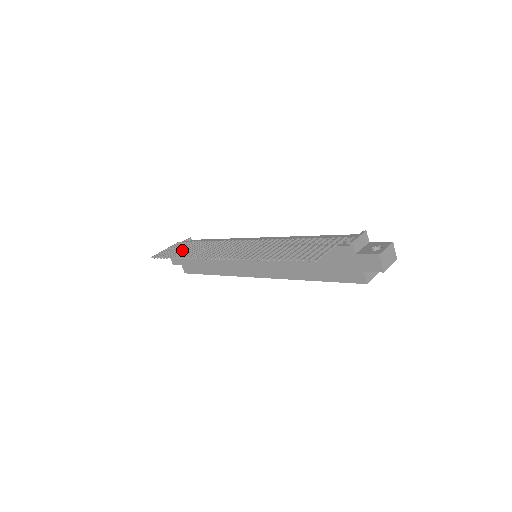
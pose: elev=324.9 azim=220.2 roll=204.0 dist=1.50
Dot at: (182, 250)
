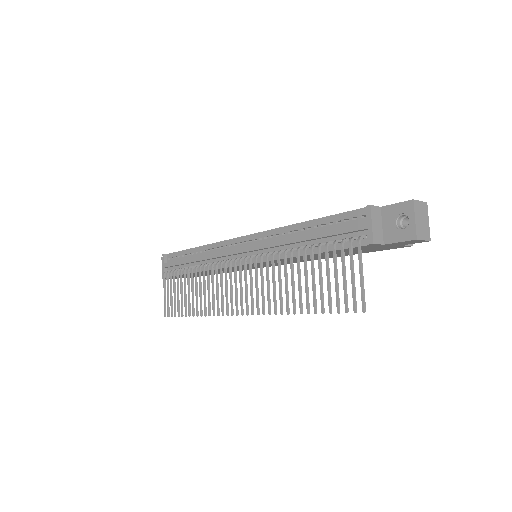
Dot at: (184, 297)
